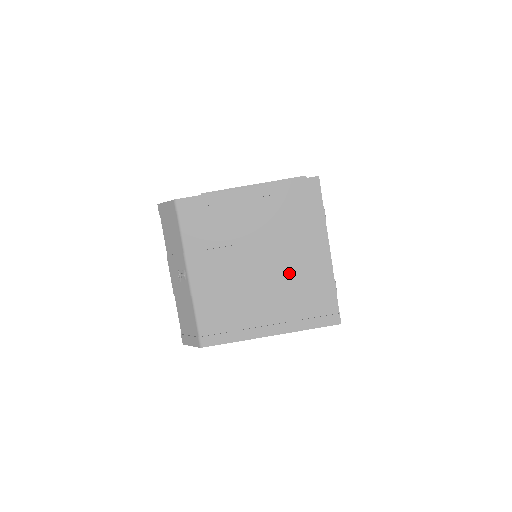
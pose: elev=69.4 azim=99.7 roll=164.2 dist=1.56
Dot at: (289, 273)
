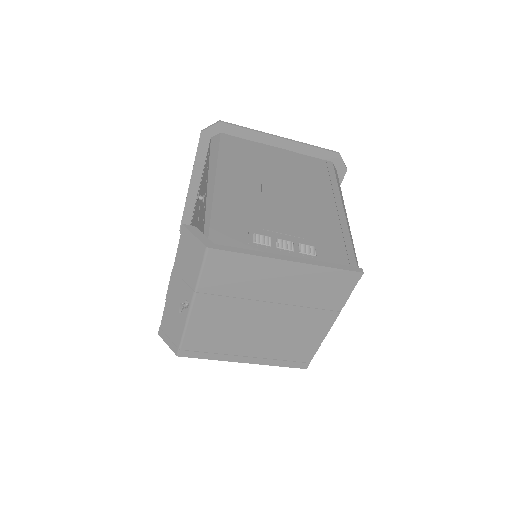
Dot at: (286, 330)
